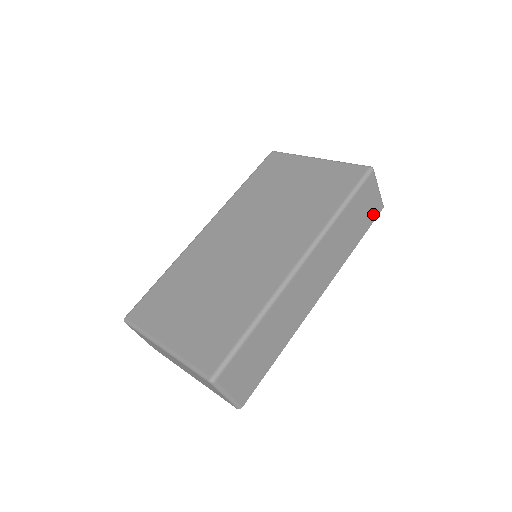
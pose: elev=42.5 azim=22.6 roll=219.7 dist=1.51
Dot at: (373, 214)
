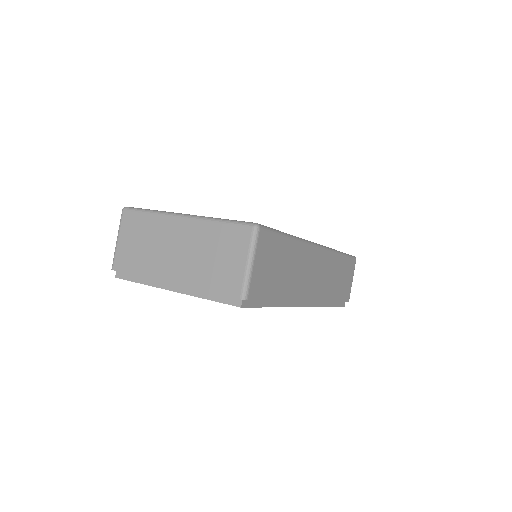
Dot at: (345, 295)
